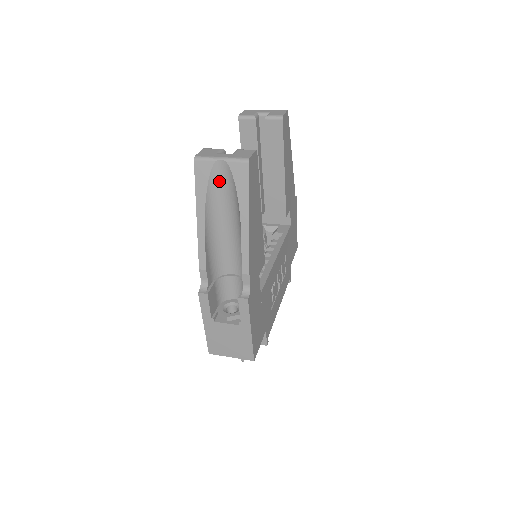
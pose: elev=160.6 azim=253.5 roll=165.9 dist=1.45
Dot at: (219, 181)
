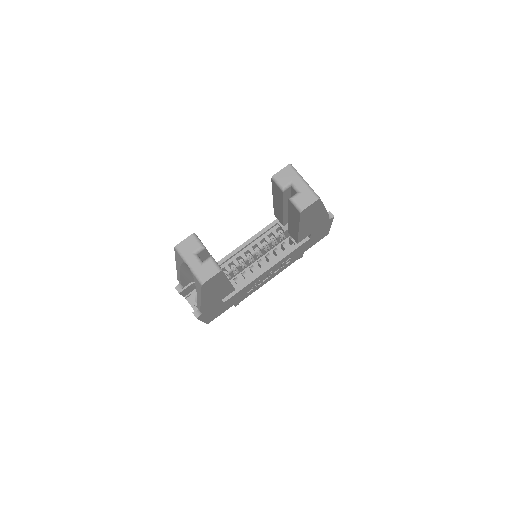
Dot at: occluded
